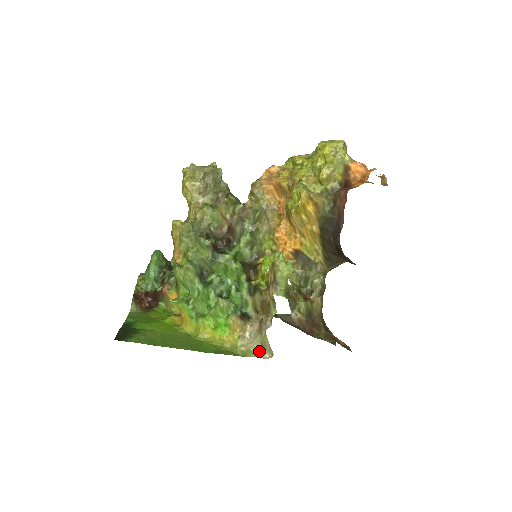
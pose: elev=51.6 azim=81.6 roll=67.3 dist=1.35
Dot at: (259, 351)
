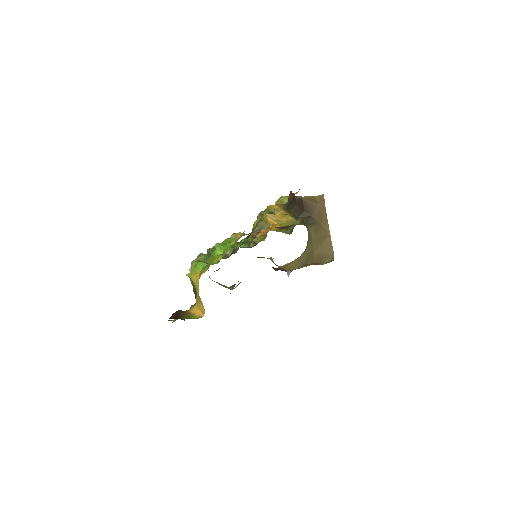
Dot at: occluded
